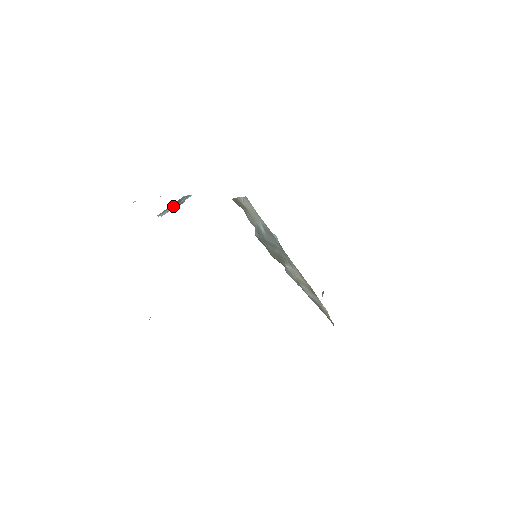
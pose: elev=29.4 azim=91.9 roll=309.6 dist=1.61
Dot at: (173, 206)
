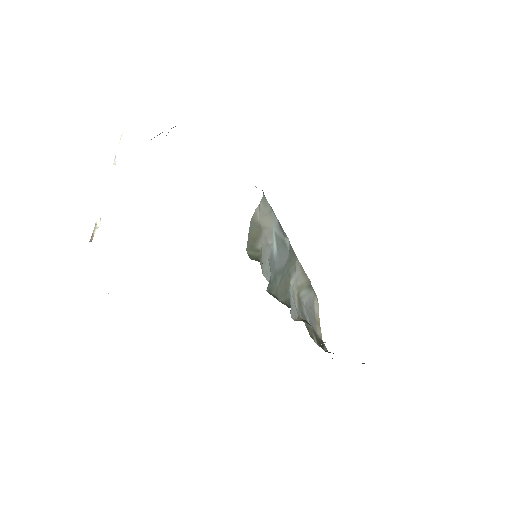
Dot at: occluded
